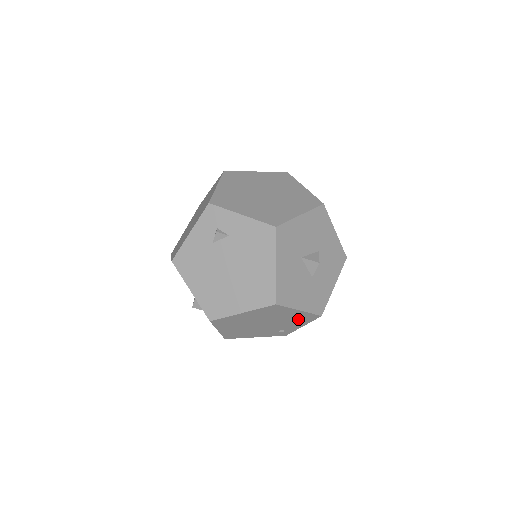
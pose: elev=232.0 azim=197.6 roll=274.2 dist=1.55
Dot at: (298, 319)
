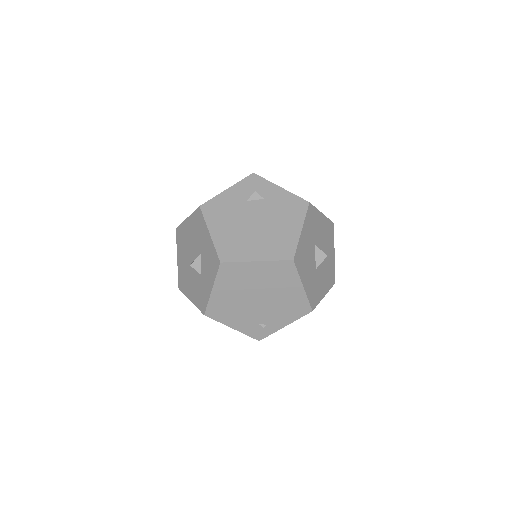
Dot at: (291, 306)
